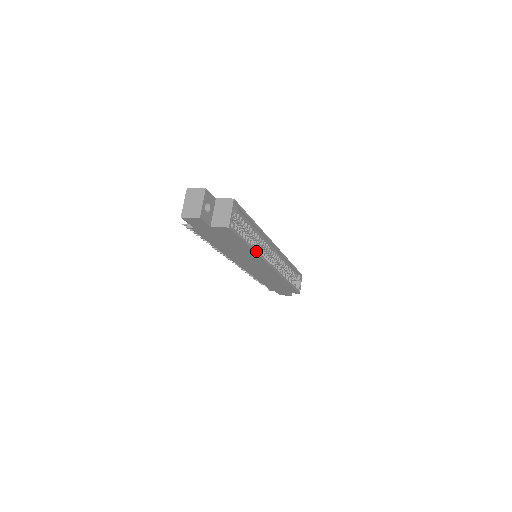
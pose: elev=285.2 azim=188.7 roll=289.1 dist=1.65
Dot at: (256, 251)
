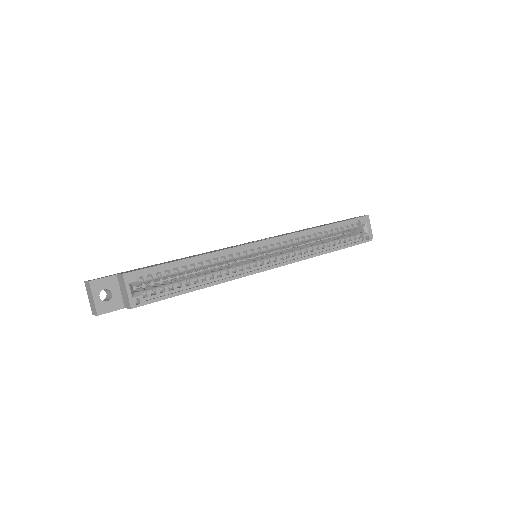
Dot at: (215, 282)
